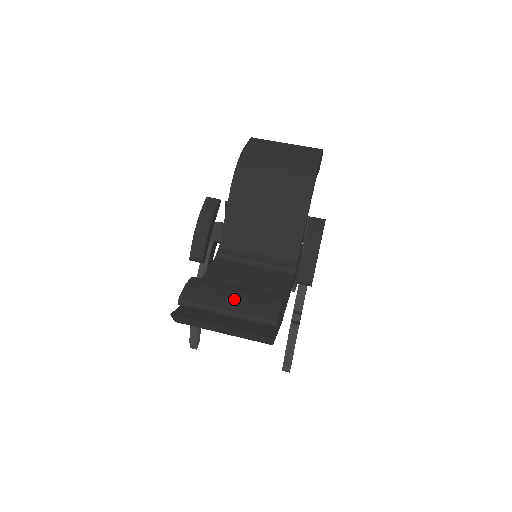
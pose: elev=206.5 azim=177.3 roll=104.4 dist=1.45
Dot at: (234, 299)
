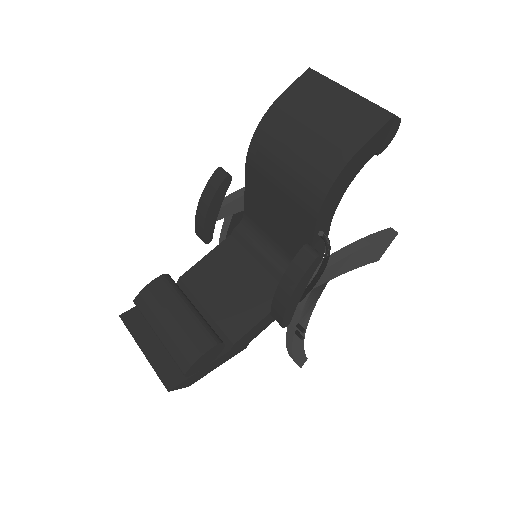
Dot at: (168, 326)
